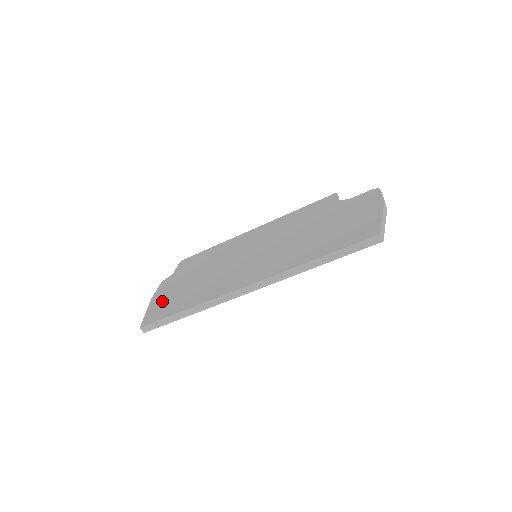
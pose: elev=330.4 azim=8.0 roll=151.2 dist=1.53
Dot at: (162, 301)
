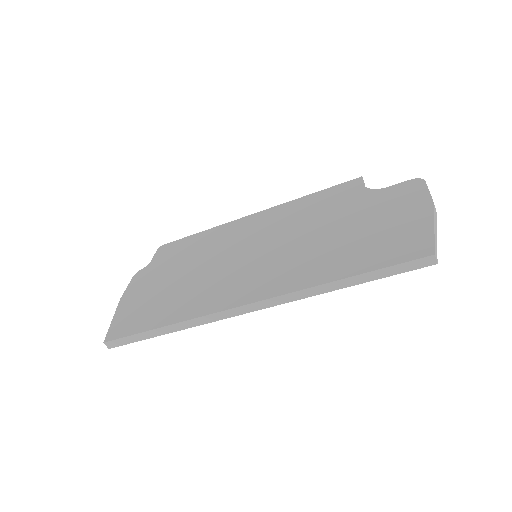
Dot at: (133, 305)
